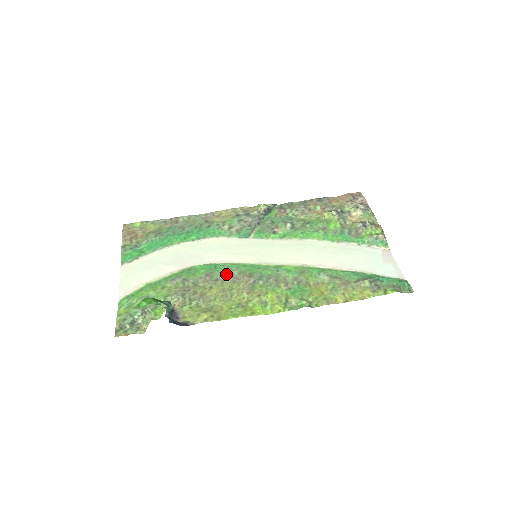
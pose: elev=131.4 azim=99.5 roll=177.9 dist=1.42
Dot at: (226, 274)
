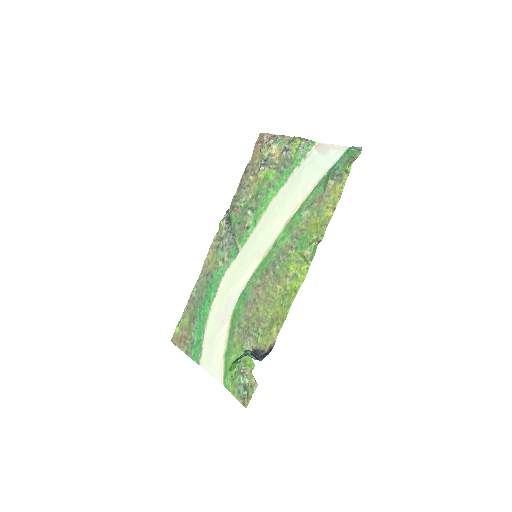
Dot at: (255, 290)
